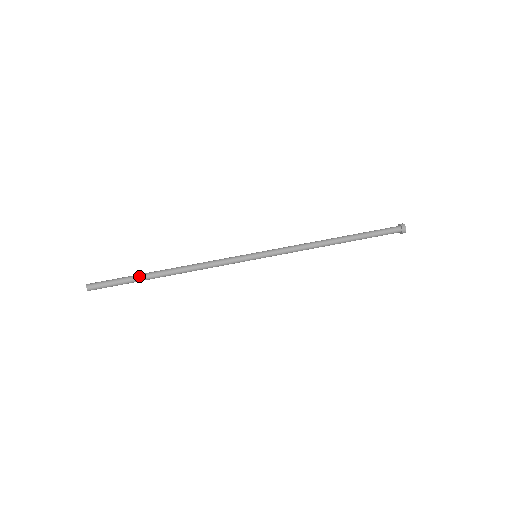
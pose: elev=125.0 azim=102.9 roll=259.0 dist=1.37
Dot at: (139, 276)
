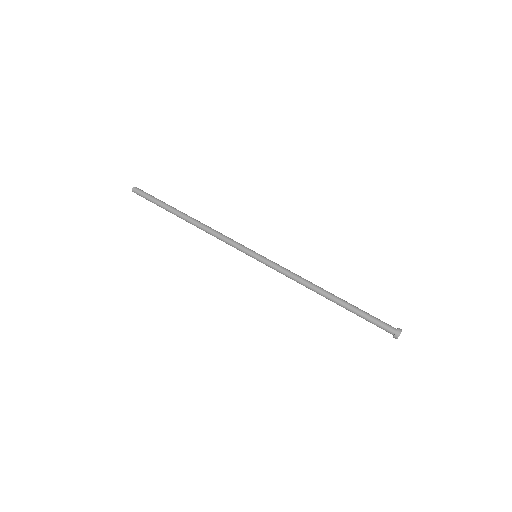
Dot at: (169, 205)
